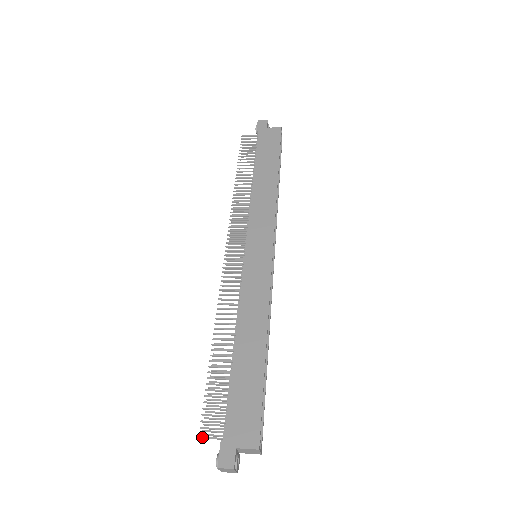
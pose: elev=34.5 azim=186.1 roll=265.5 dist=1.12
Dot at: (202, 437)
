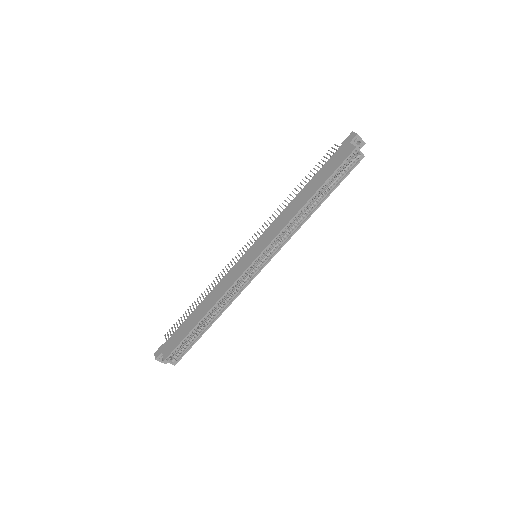
Dot at: occluded
